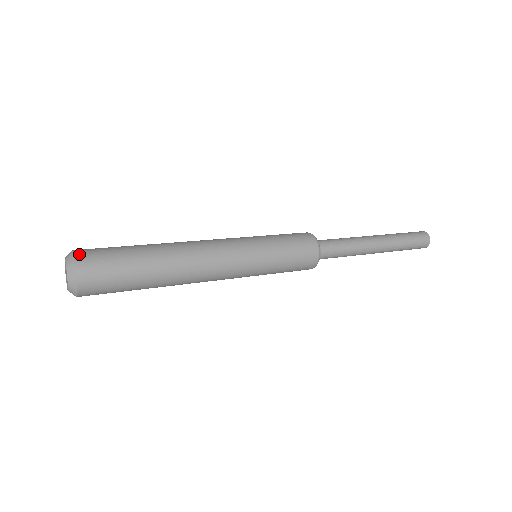
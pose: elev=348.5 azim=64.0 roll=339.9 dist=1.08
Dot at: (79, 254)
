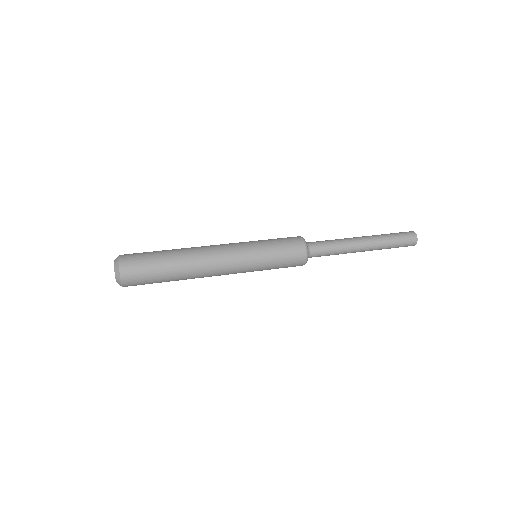
Dot at: occluded
